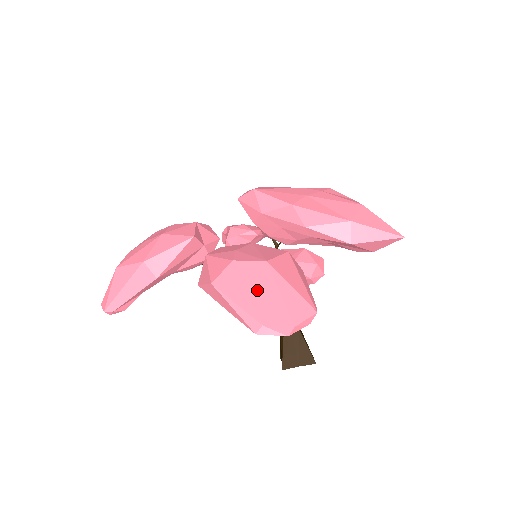
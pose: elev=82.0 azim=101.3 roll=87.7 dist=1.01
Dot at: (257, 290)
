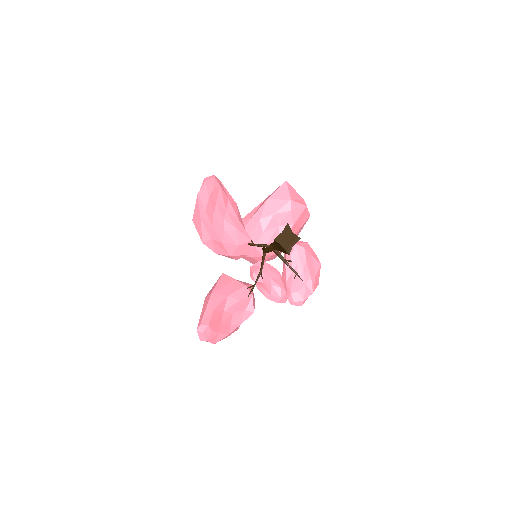
Dot at: occluded
